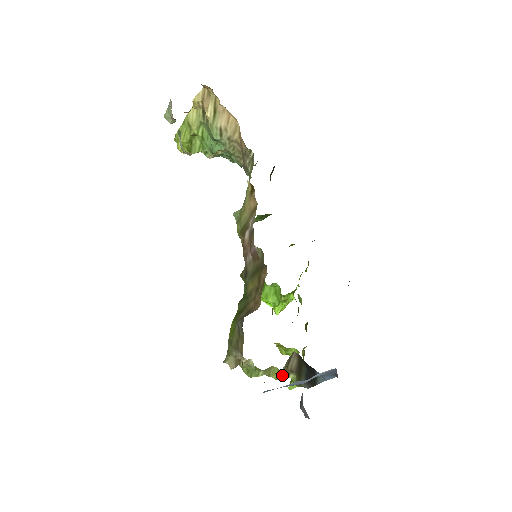
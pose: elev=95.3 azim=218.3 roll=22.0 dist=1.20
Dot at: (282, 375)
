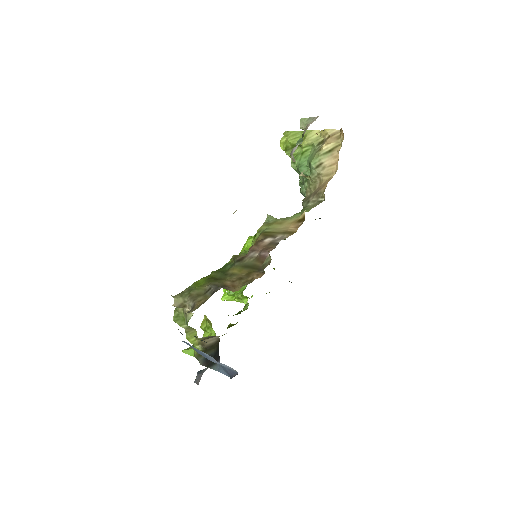
Dot at: (194, 340)
